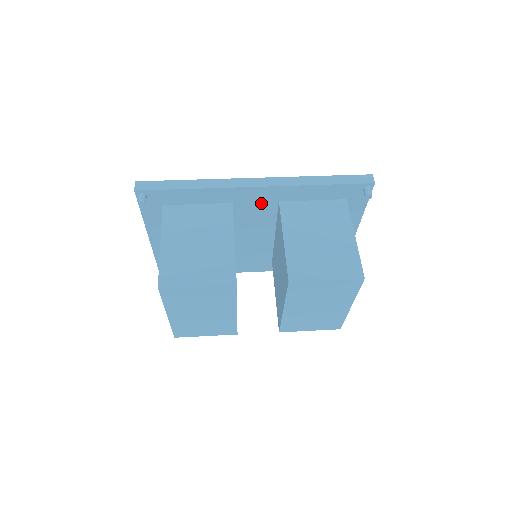
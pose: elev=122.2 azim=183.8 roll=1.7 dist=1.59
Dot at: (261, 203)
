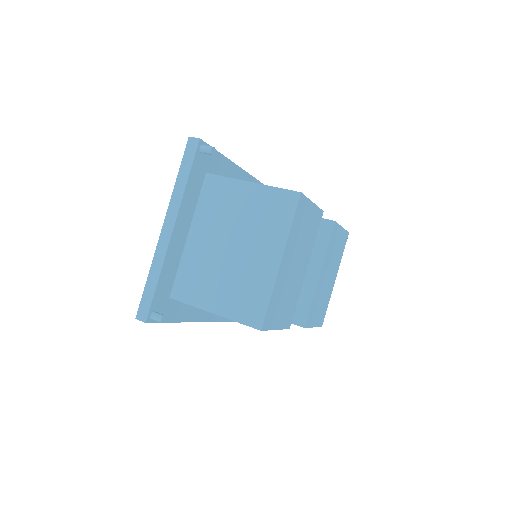
Dot at: occluded
